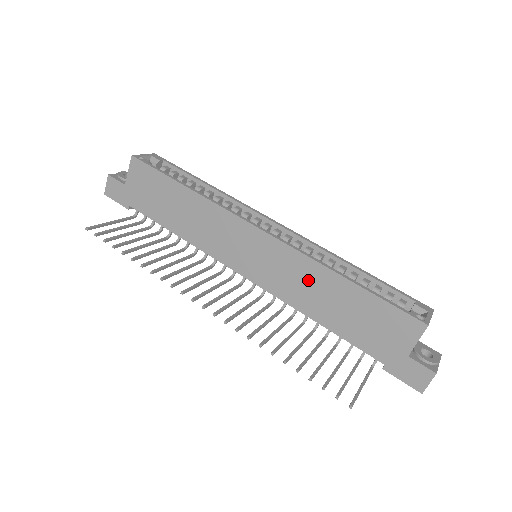
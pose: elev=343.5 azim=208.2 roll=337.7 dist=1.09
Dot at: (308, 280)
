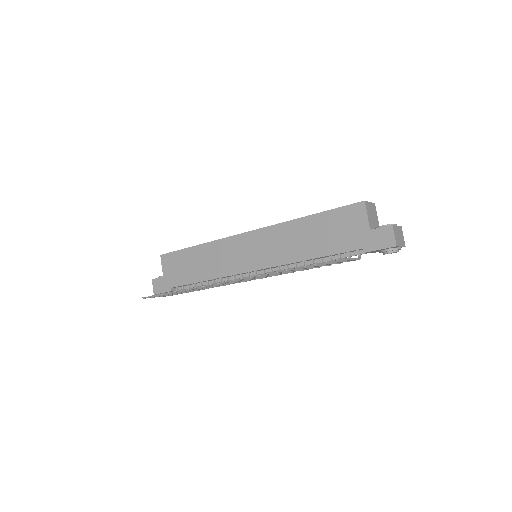
Dot at: (288, 237)
